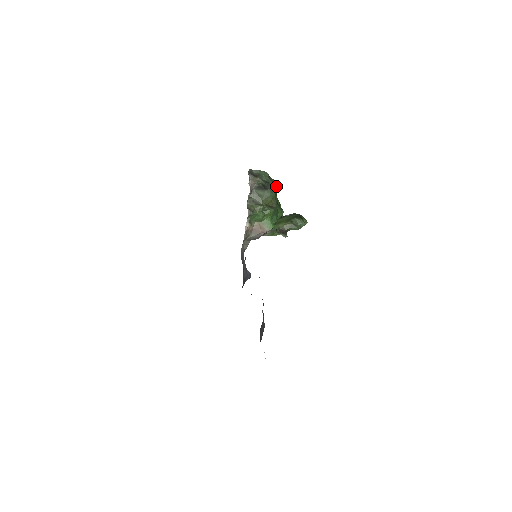
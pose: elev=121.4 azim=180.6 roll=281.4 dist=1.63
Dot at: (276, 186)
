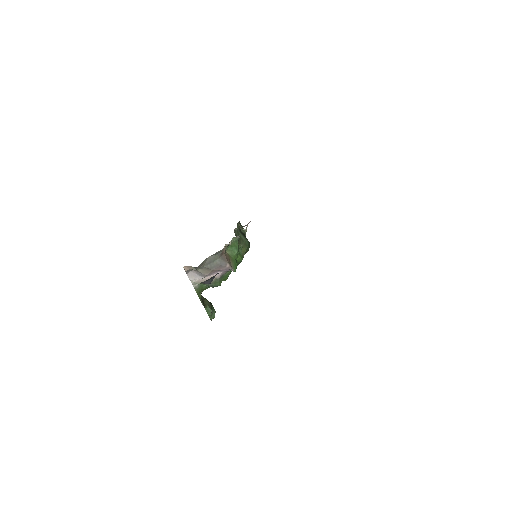
Dot at: occluded
